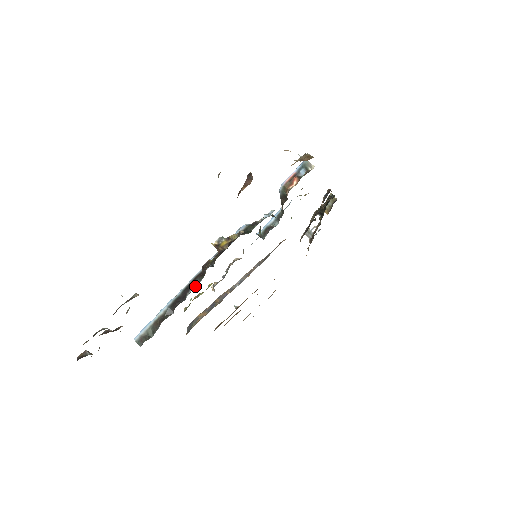
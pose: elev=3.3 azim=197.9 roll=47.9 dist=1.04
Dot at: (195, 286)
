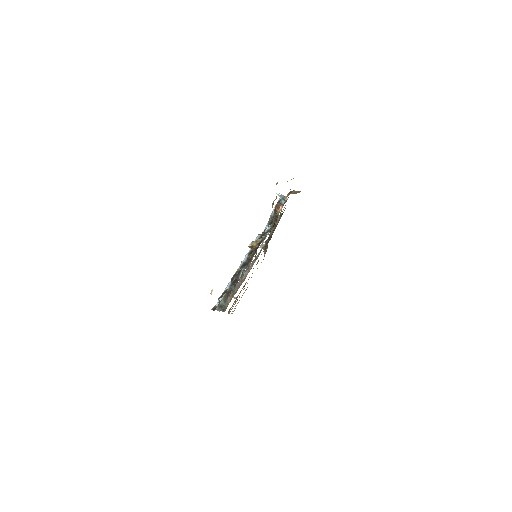
Dot at: occluded
